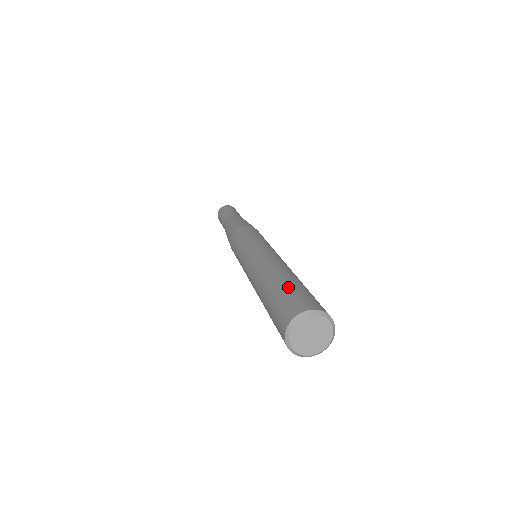
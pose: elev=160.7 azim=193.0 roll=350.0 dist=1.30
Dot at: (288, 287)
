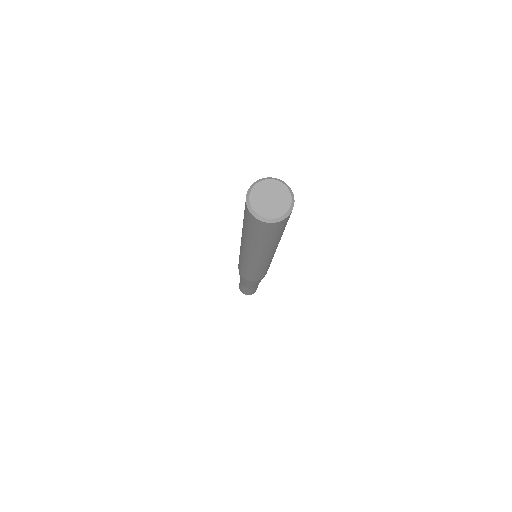
Dot at: occluded
